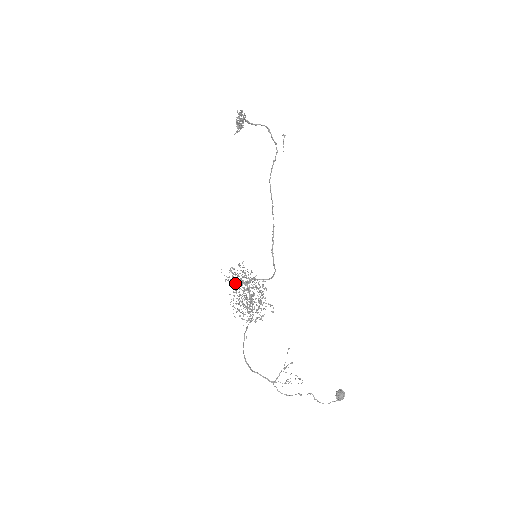
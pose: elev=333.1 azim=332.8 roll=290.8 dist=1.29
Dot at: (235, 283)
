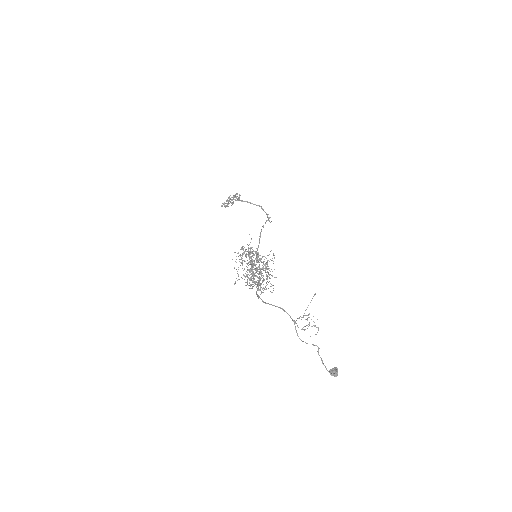
Dot at: occluded
